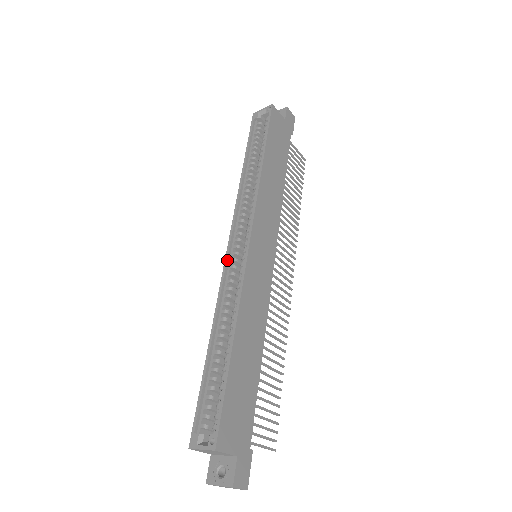
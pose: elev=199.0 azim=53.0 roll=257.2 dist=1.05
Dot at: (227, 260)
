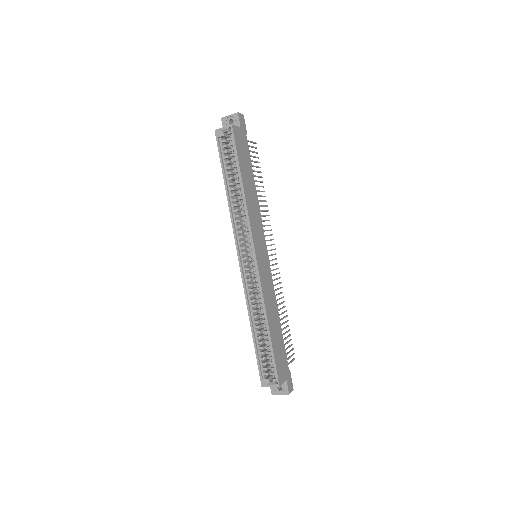
Dot at: (242, 270)
